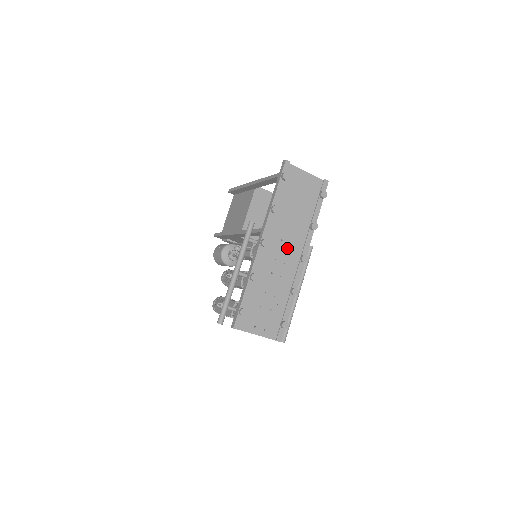
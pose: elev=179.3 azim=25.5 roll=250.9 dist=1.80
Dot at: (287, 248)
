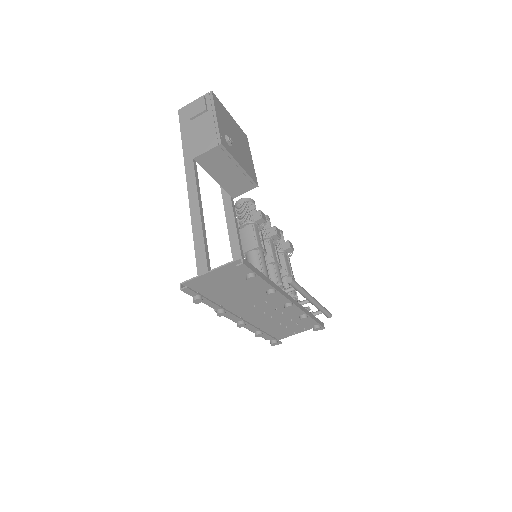
Dot at: (266, 304)
